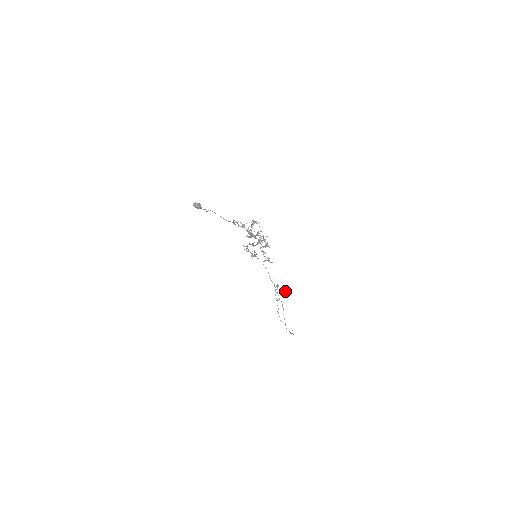
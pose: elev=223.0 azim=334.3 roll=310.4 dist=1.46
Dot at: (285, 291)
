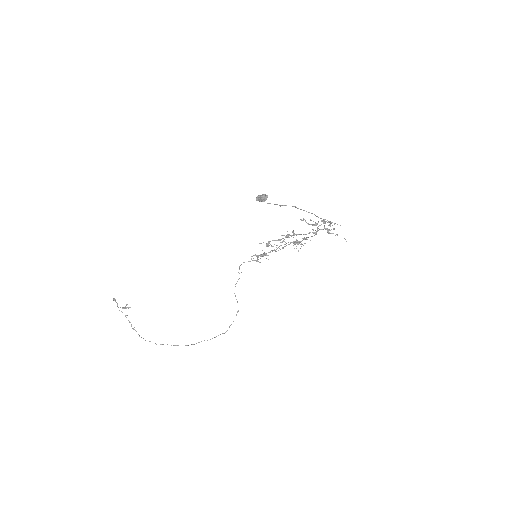
Dot at: (126, 305)
